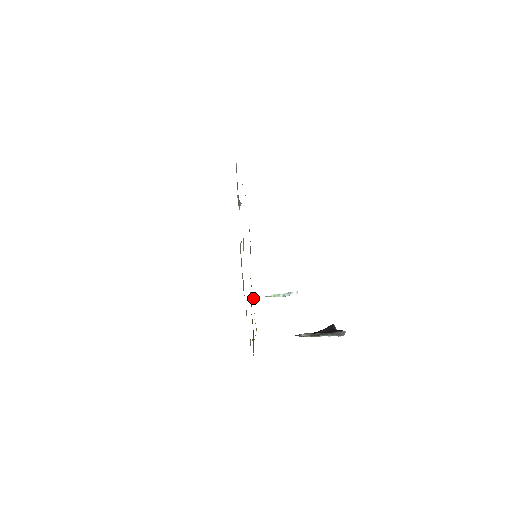
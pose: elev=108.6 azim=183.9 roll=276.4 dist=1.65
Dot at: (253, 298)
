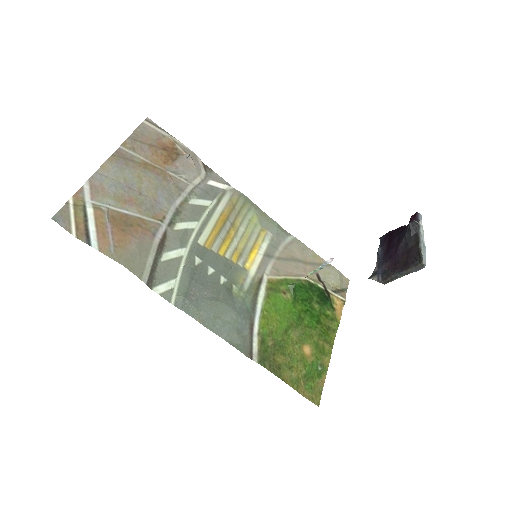
Dot at: (294, 285)
